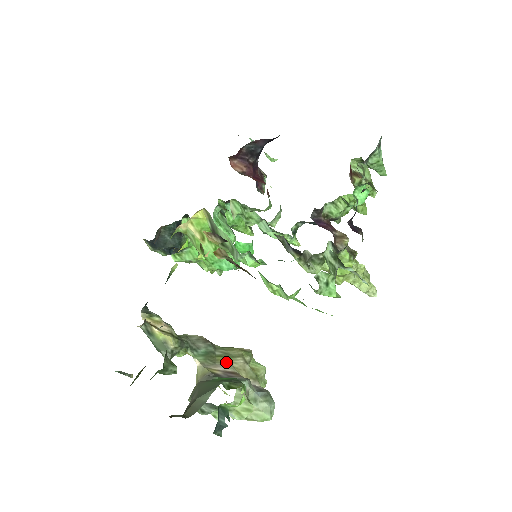
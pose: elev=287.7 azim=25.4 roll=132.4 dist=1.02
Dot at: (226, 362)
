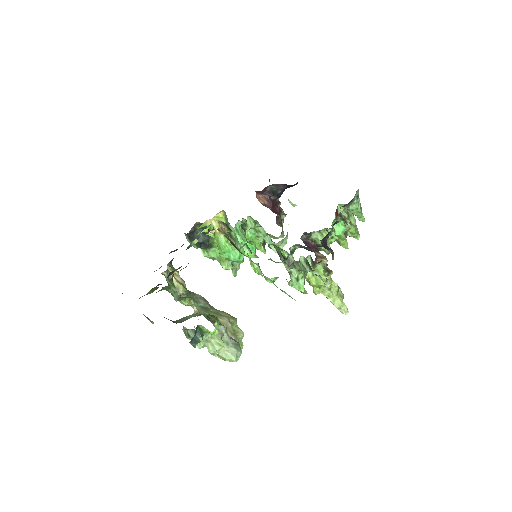
Dot at: (215, 316)
